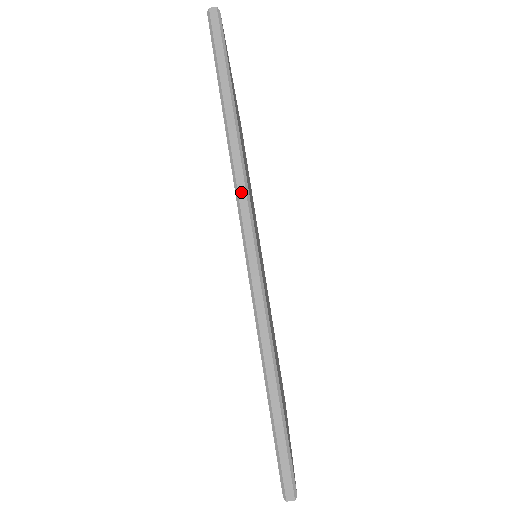
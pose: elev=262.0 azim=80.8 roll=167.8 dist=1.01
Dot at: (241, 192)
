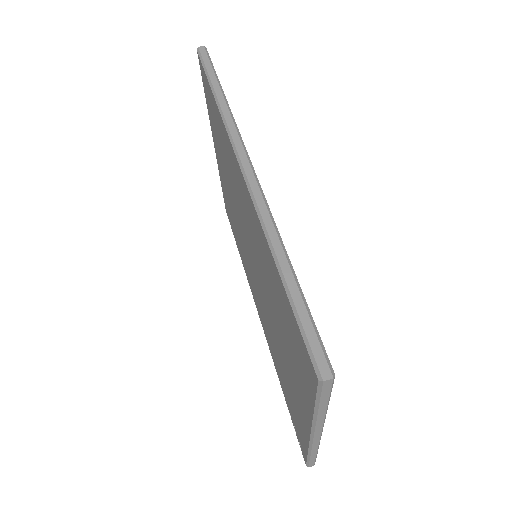
Dot at: (233, 133)
